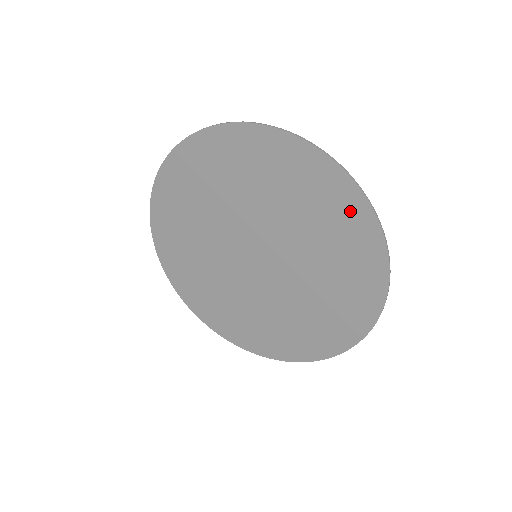
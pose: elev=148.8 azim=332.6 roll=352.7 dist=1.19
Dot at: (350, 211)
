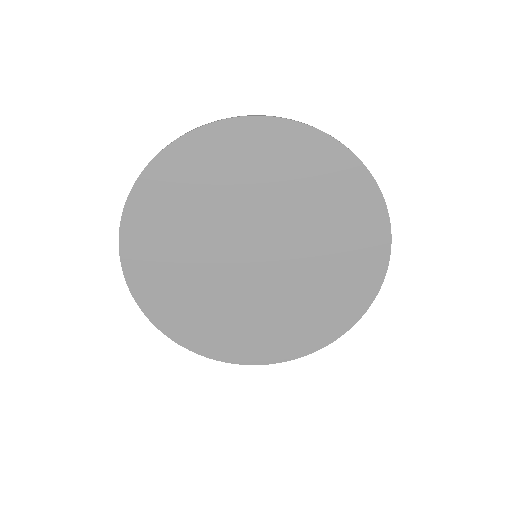
Dot at: (256, 138)
